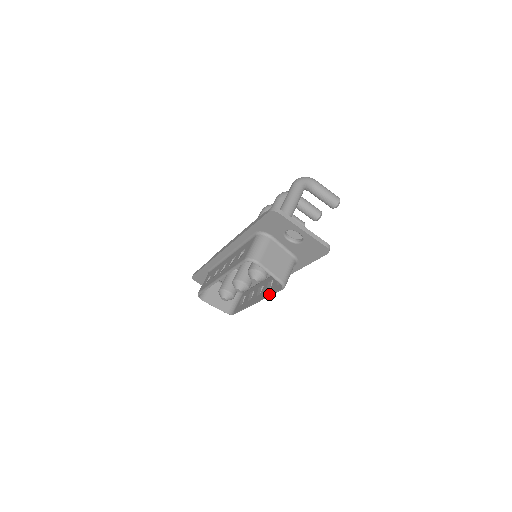
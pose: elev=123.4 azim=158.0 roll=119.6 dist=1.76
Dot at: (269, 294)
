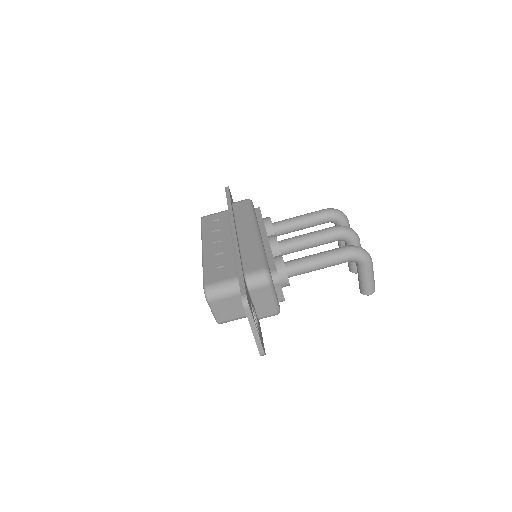
Dot at: occluded
